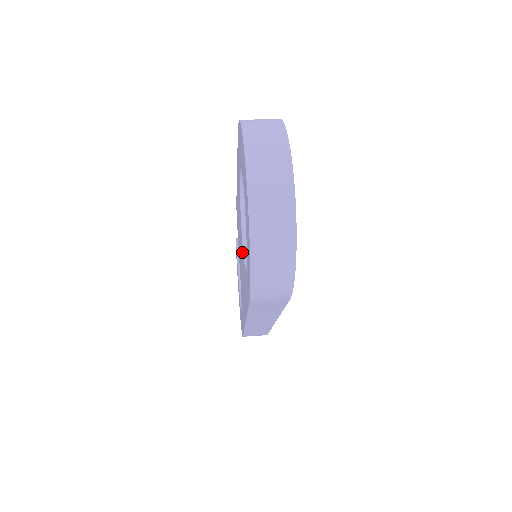
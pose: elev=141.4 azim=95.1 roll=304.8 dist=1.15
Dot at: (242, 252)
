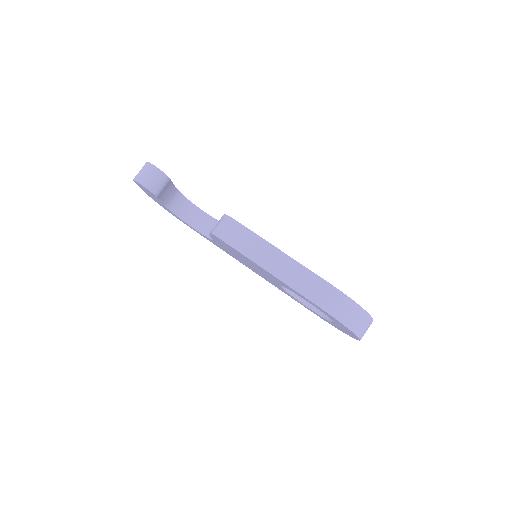
Dot at: (275, 283)
